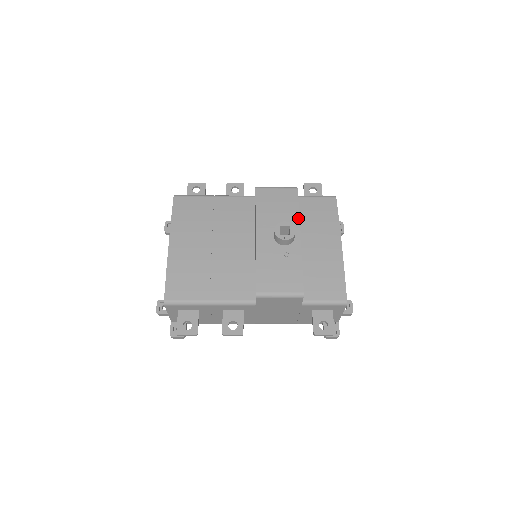
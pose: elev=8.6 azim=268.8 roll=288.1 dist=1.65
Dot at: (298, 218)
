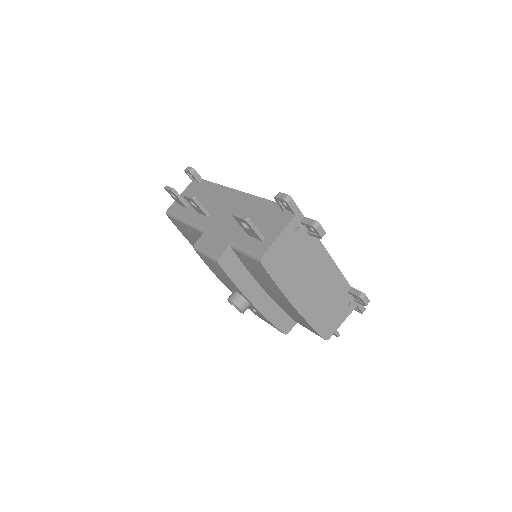
Dot at: (239, 291)
